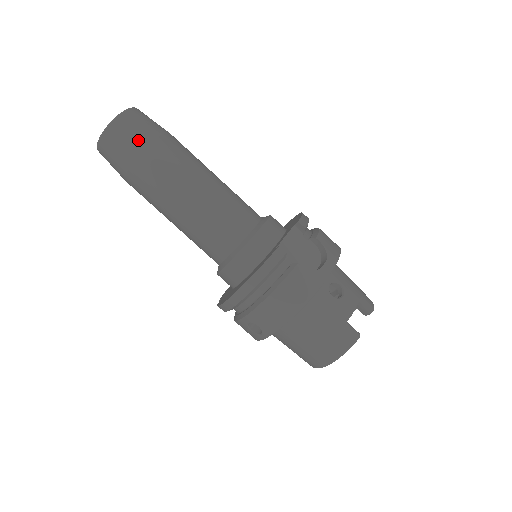
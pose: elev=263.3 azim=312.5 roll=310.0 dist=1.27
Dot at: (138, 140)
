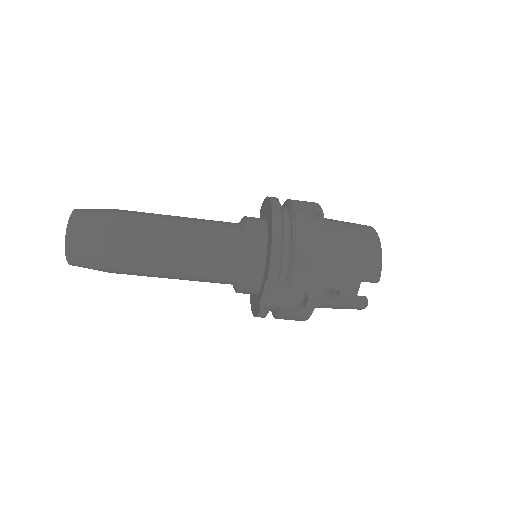
Dot at: (99, 268)
